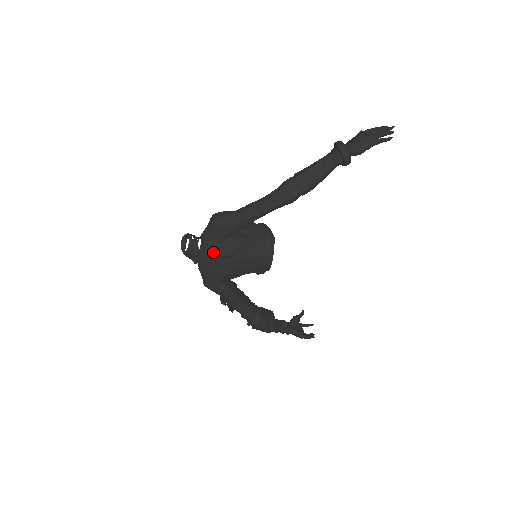
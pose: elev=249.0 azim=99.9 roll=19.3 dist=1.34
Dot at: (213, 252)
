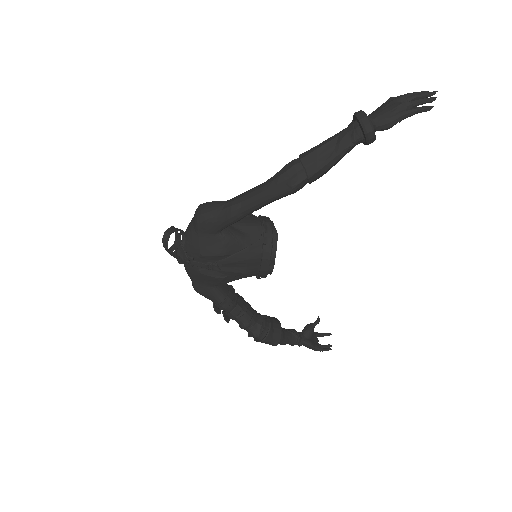
Dot at: (199, 252)
